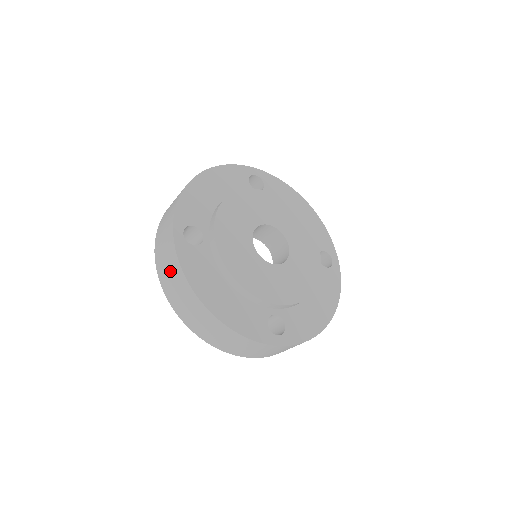
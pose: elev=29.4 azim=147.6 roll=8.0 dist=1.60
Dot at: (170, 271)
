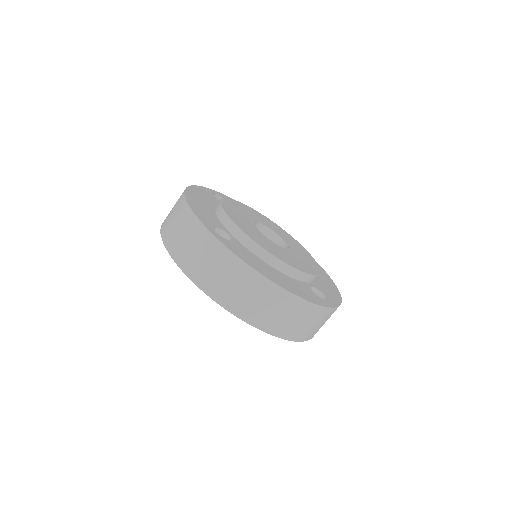
Dot at: (220, 270)
